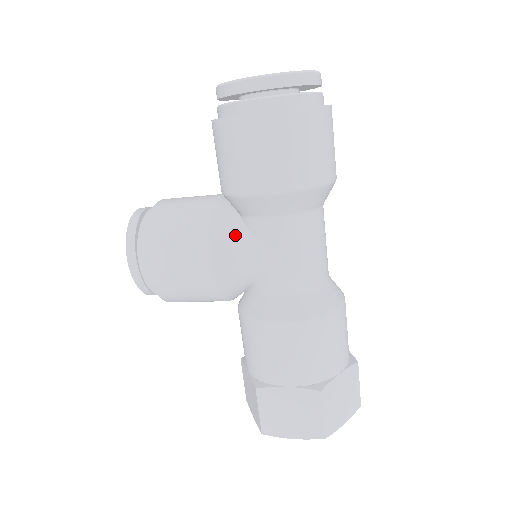
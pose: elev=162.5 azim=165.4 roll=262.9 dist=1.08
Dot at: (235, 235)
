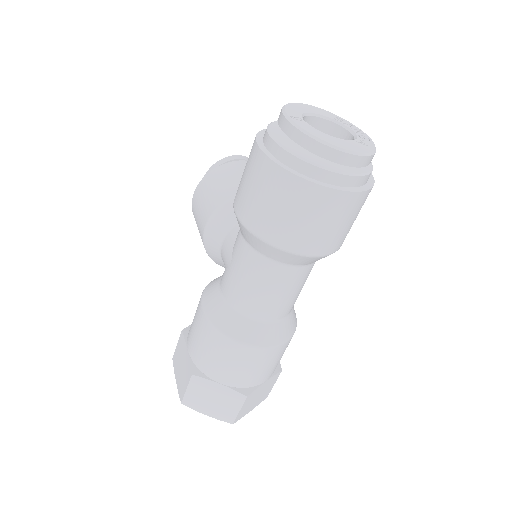
Dot at: (232, 225)
